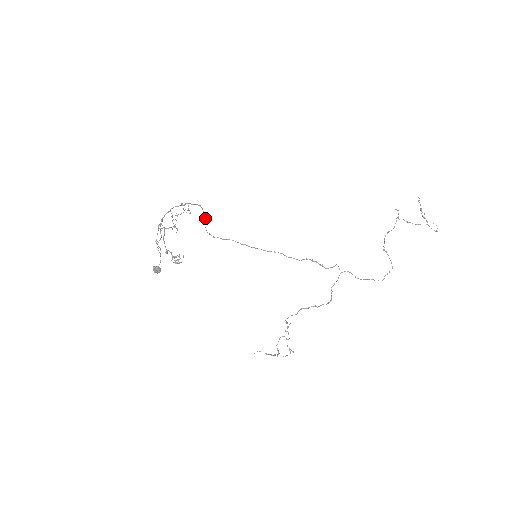
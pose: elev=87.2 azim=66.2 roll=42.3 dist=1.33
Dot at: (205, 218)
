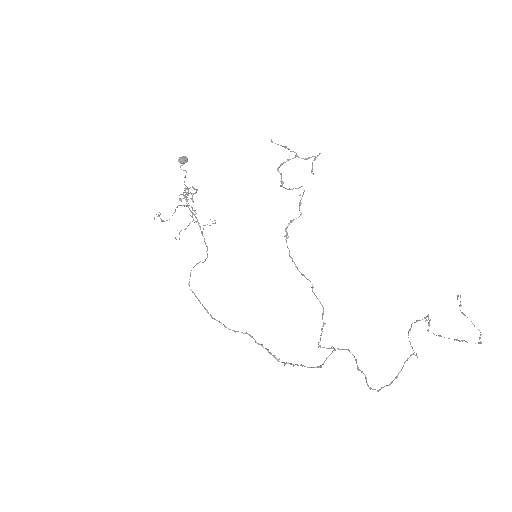
Dot at: (203, 262)
